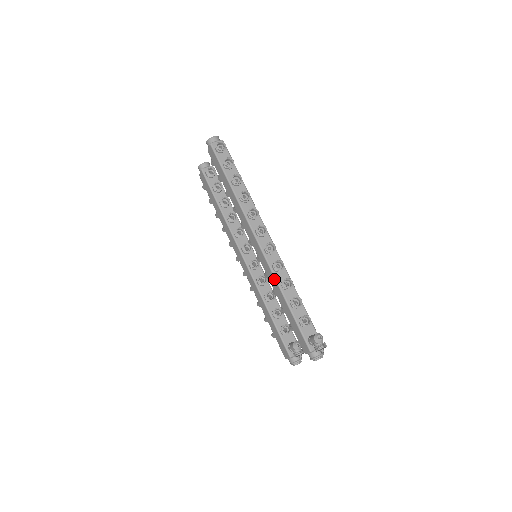
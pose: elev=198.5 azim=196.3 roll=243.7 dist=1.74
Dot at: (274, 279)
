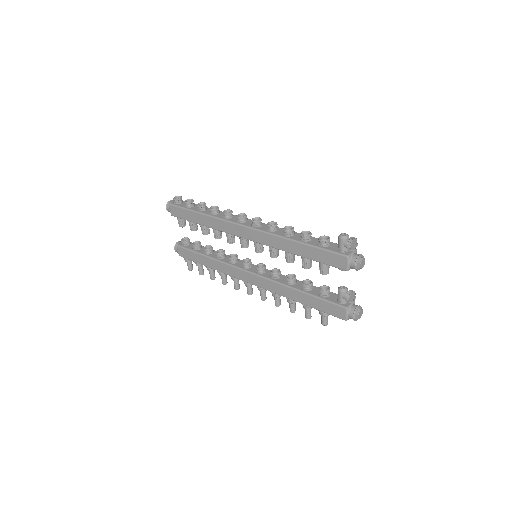
Dot at: (275, 237)
